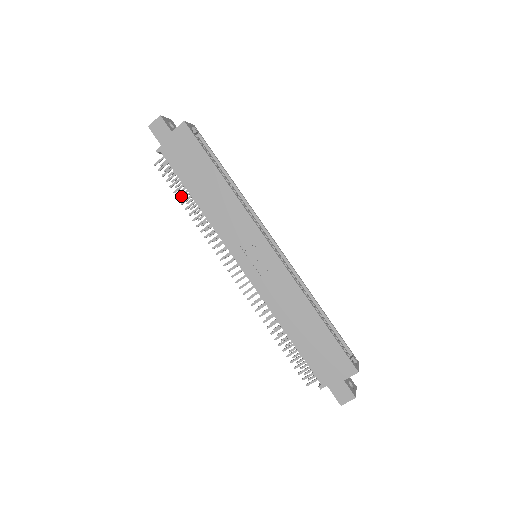
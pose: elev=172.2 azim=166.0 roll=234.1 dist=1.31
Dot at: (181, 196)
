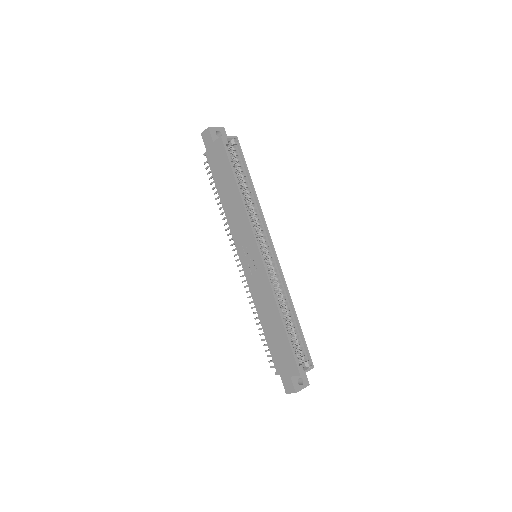
Dot at: (216, 193)
